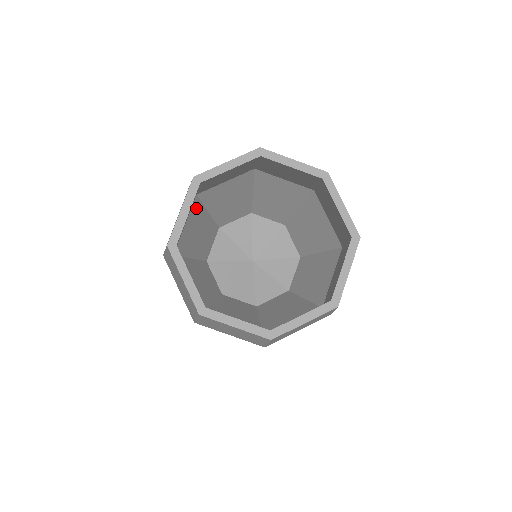
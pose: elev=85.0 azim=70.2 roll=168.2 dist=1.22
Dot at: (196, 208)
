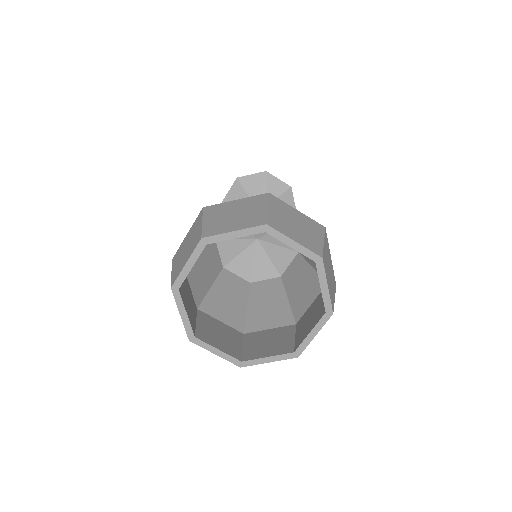
Dot at: occluded
